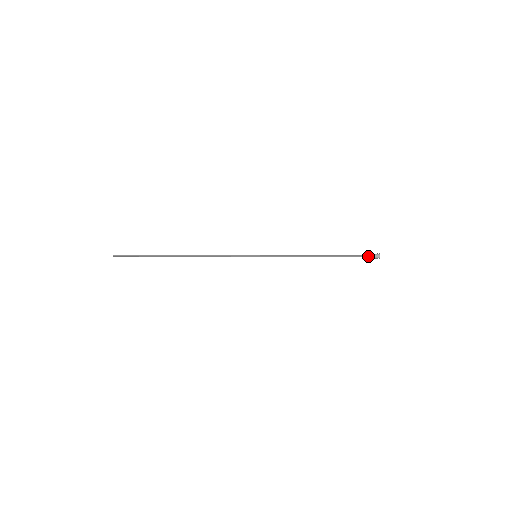
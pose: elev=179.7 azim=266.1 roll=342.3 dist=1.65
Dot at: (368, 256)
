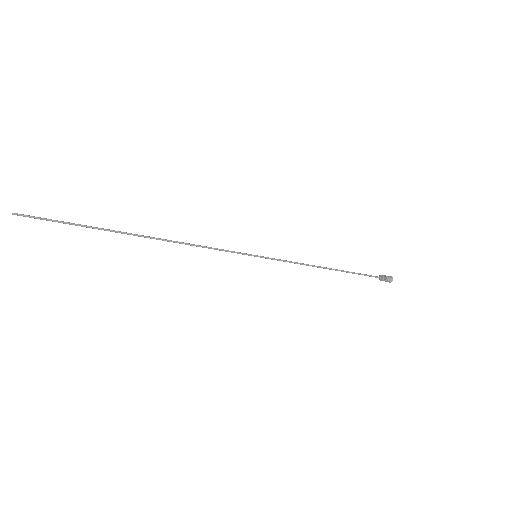
Dot at: (380, 277)
